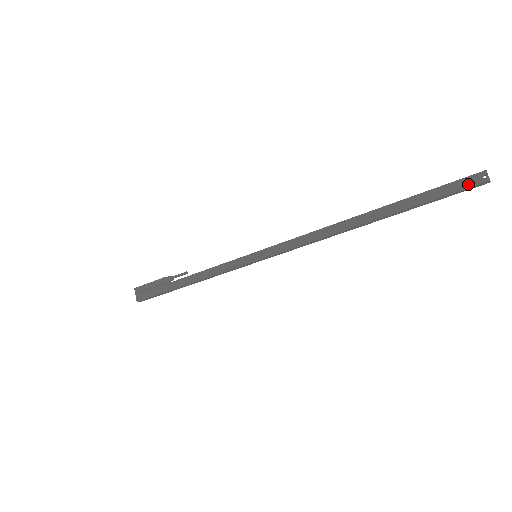
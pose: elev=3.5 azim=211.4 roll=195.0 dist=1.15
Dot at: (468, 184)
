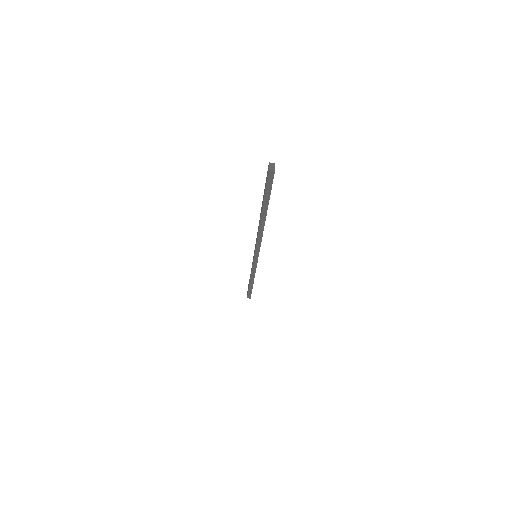
Dot at: (267, 176)
